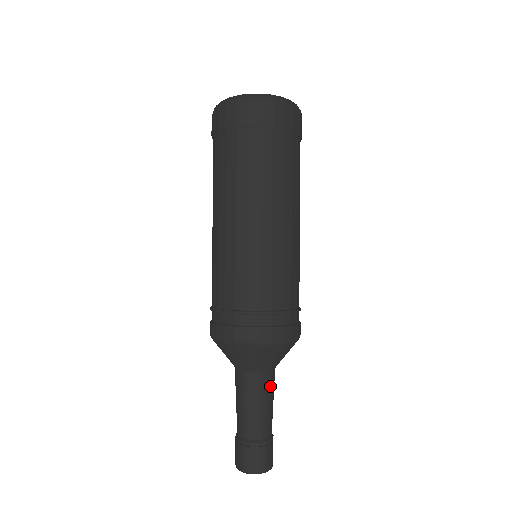
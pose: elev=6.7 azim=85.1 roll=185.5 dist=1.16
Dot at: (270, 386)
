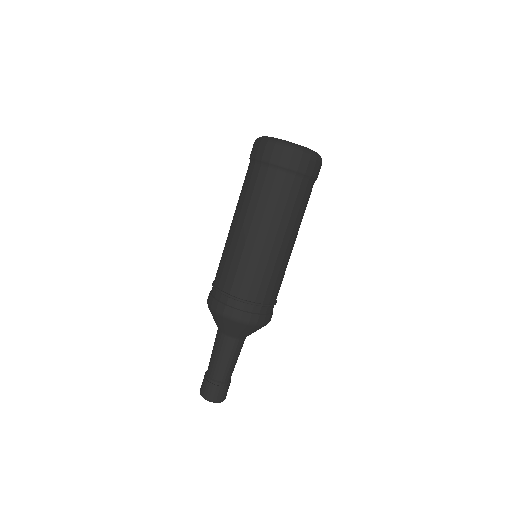
Dot at: occluded
